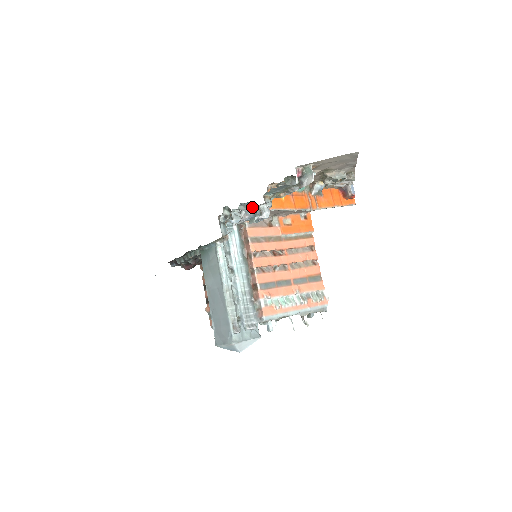
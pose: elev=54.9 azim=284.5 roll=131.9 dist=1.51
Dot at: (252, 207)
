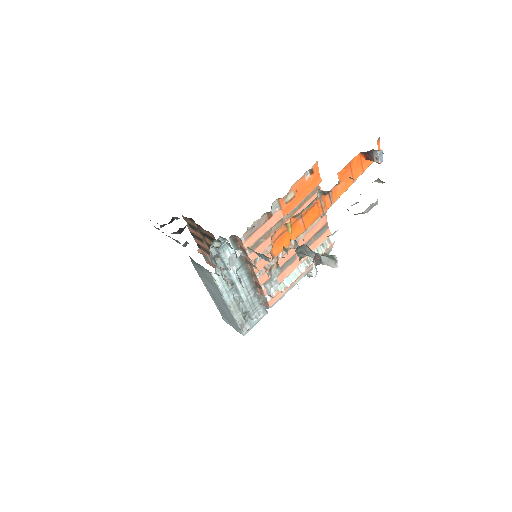
Dot at: (253, 266)
